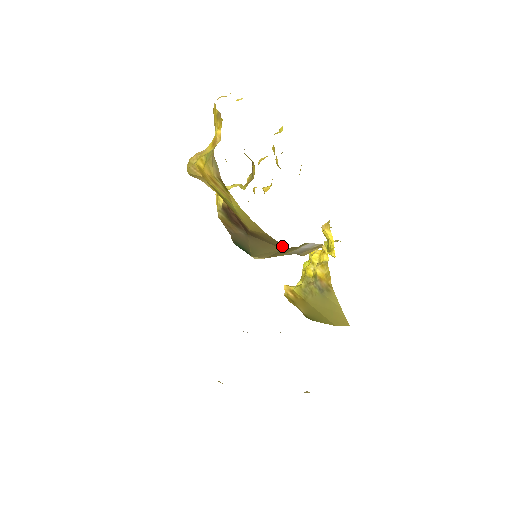
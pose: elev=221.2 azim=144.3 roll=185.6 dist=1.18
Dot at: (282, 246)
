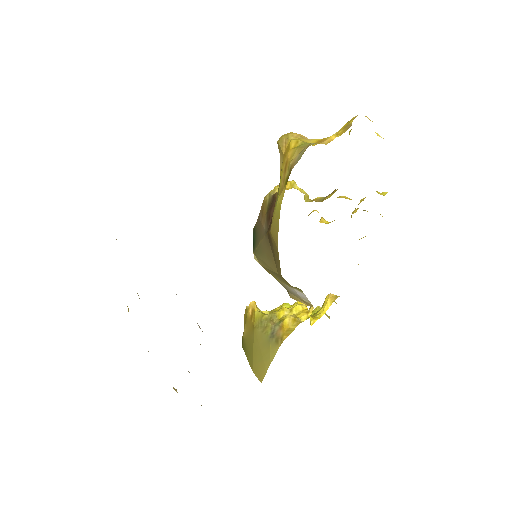
Dot at: (280, 271)
